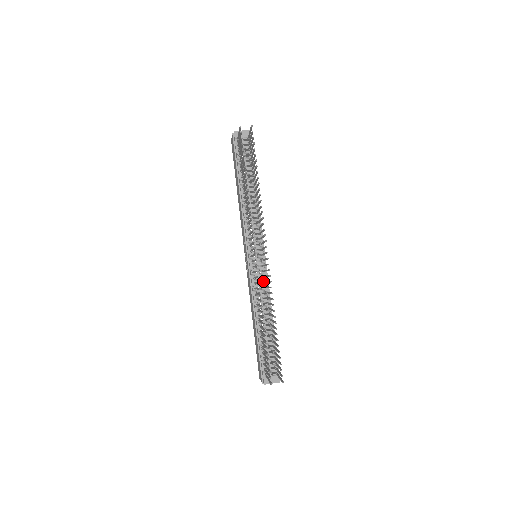
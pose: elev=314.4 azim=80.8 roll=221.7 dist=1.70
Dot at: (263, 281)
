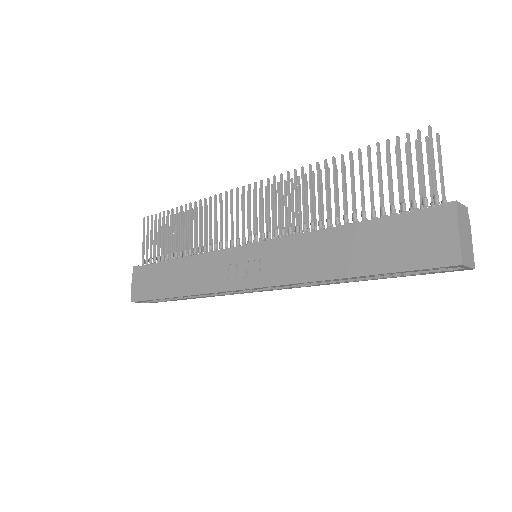
Dot at: occluded
